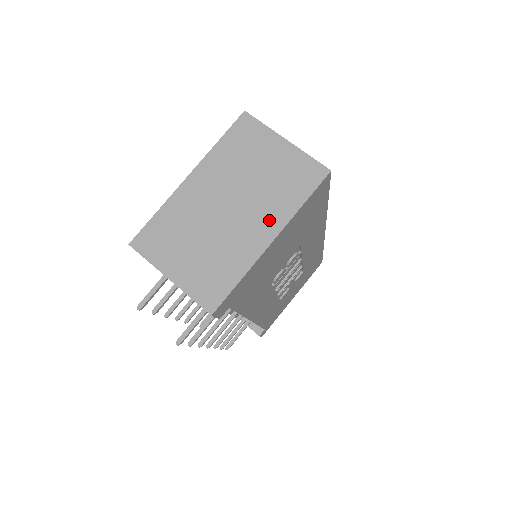
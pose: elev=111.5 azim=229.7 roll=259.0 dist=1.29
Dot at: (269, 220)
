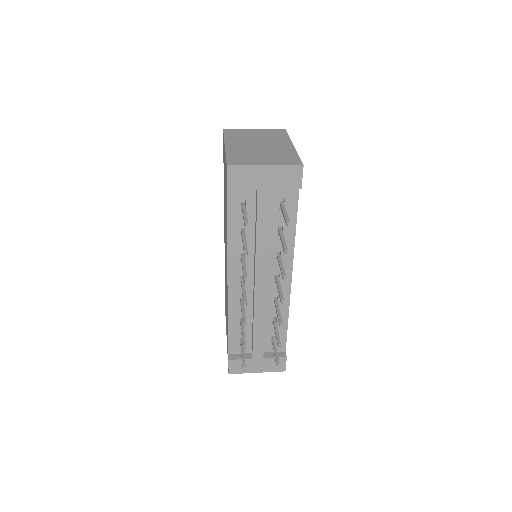
Dot at: (282, 142)
